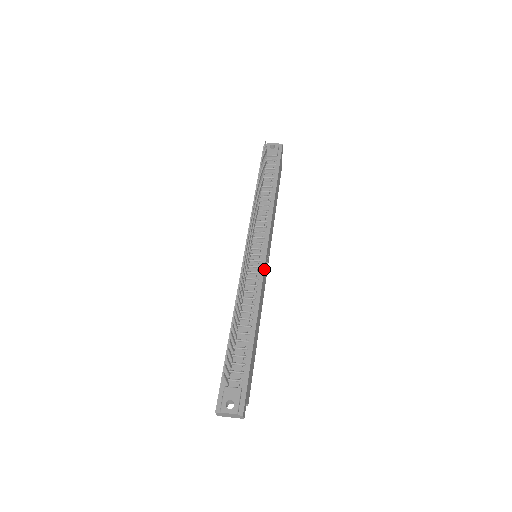
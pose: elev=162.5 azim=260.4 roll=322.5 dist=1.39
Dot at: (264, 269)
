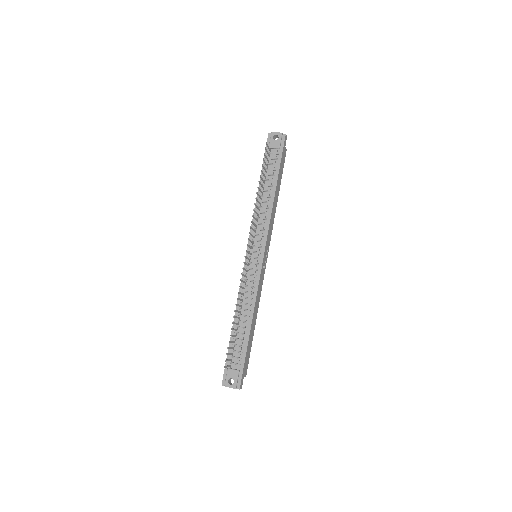
Dot at: (261, 272)
